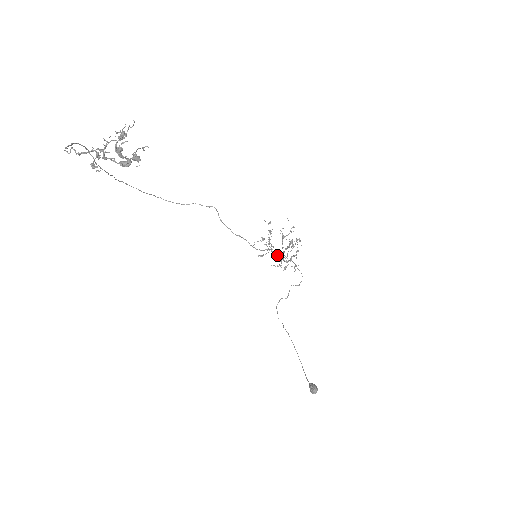
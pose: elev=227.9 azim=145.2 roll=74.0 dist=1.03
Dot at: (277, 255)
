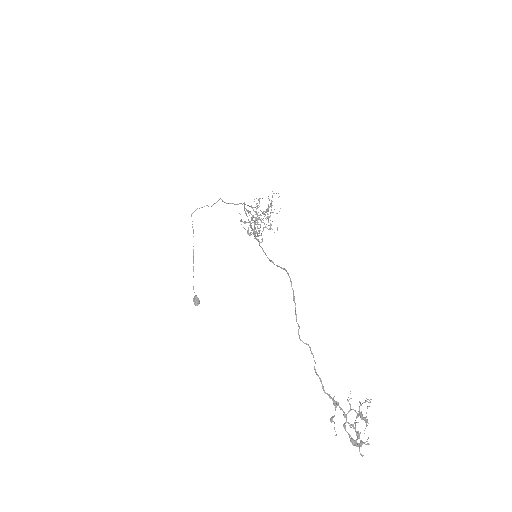
Dot at: occluded
